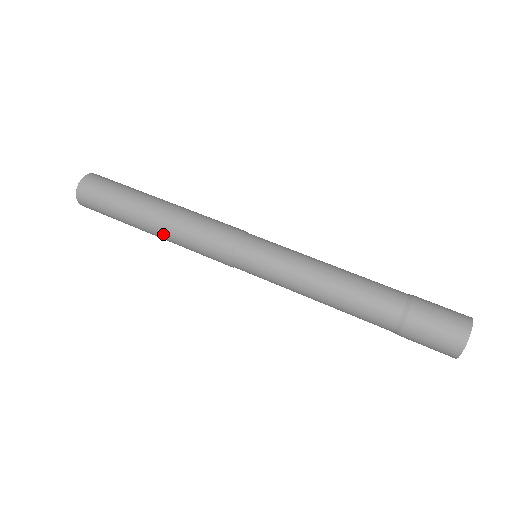
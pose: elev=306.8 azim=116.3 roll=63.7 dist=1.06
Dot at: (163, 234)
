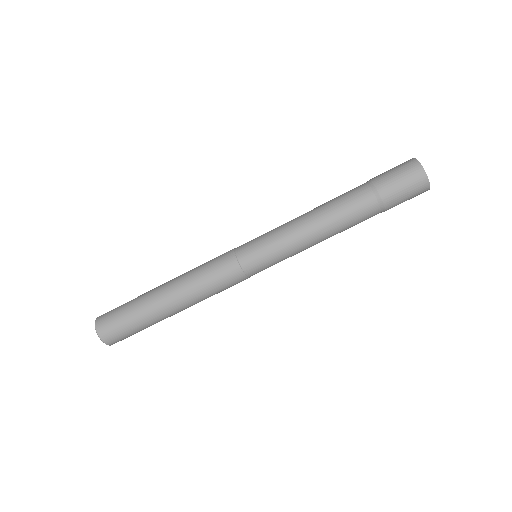
Dot at: occluded
